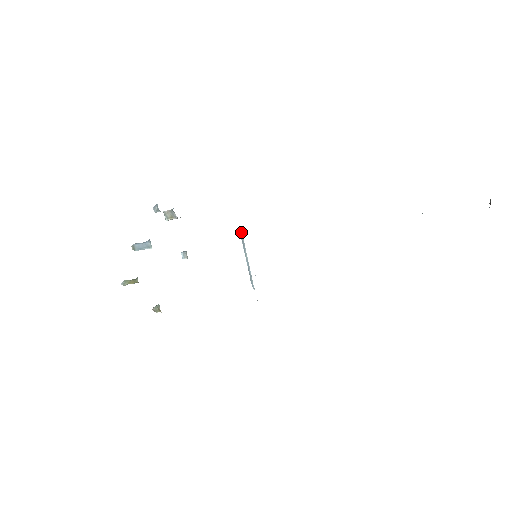
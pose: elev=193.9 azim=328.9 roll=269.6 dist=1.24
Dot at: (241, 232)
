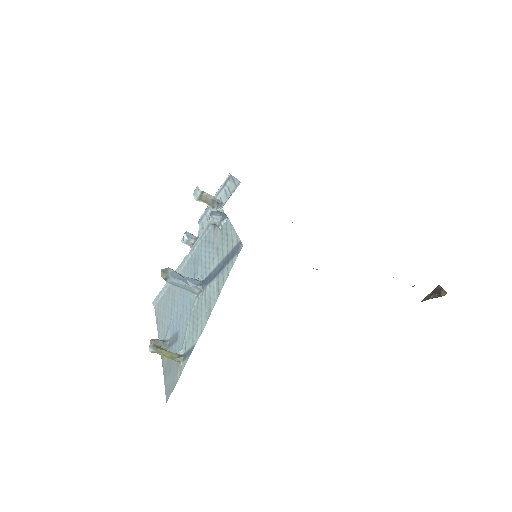
Dot at: (233, 176)
